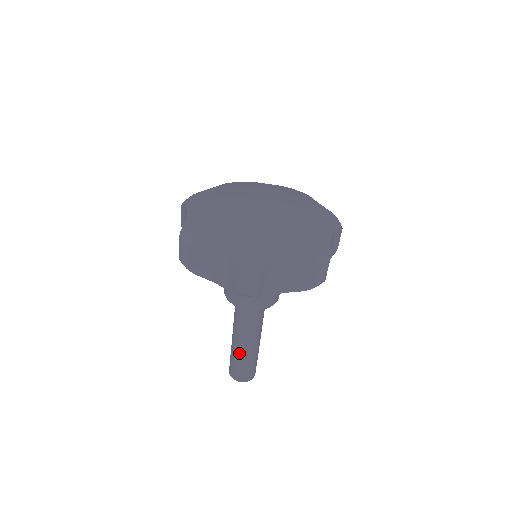
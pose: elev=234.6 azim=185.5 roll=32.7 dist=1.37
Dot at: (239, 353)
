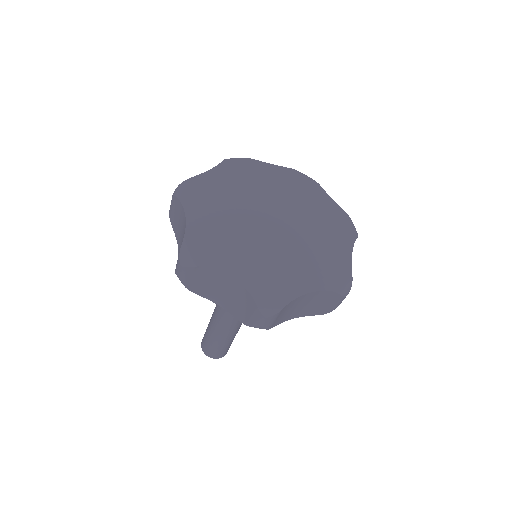
Dot at: (231, 338)
